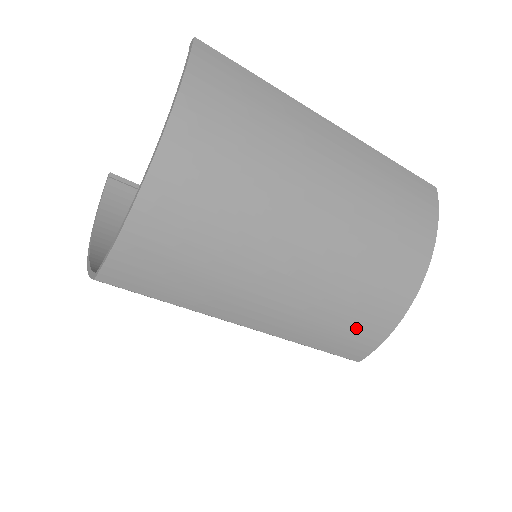
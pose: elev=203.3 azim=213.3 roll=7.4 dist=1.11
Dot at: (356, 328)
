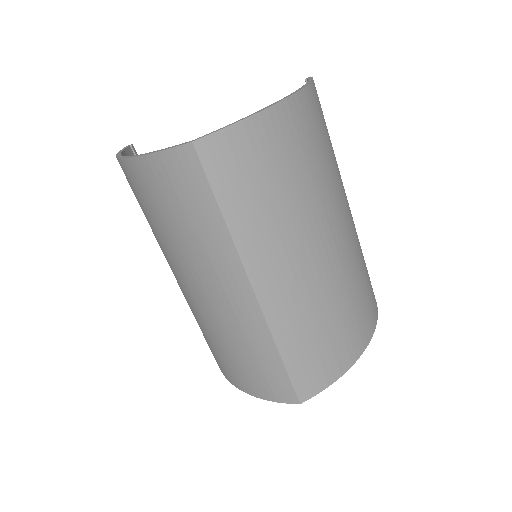
Dot at: (322, 352)
